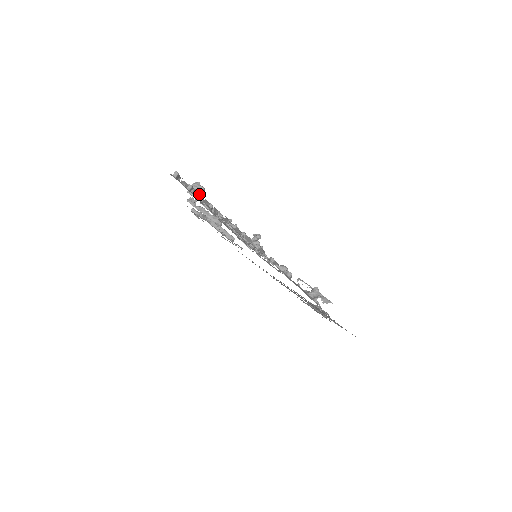
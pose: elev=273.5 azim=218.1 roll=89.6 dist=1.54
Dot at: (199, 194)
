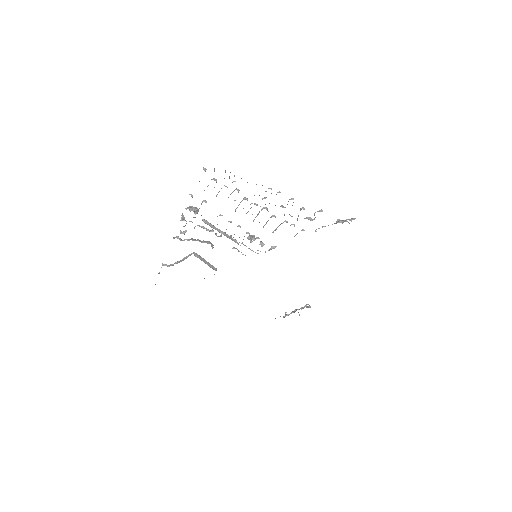
Dot at: occluded
